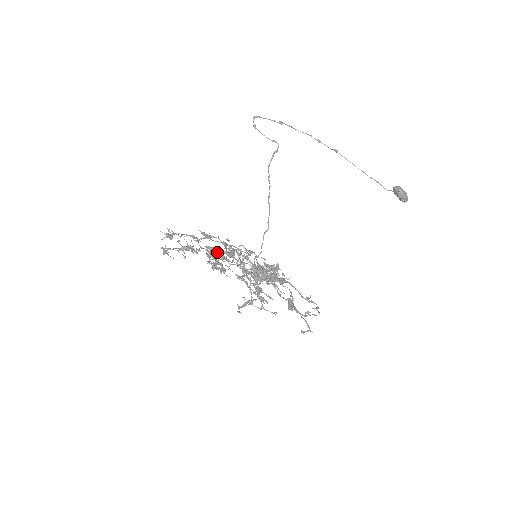
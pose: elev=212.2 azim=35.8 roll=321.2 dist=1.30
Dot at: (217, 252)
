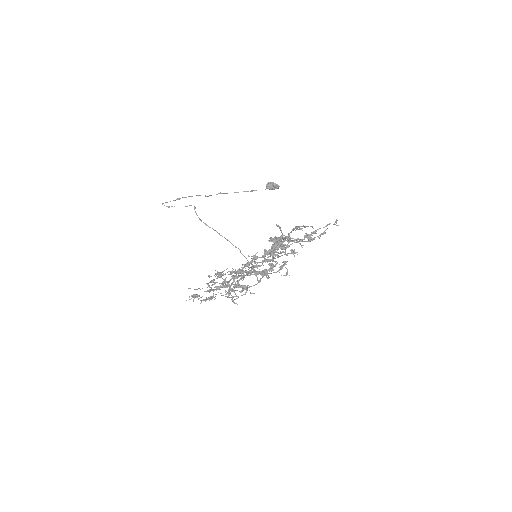
Dot at: (229, 294)
